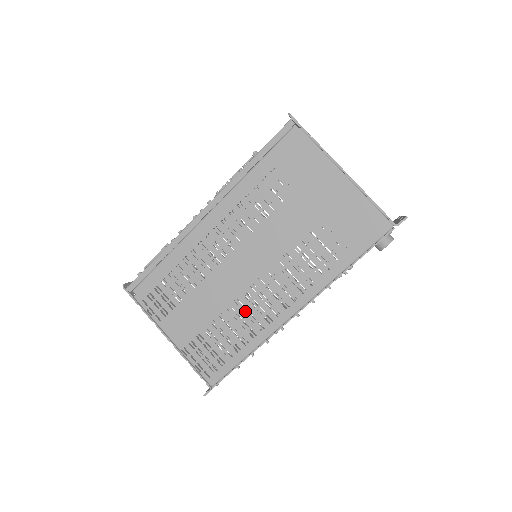
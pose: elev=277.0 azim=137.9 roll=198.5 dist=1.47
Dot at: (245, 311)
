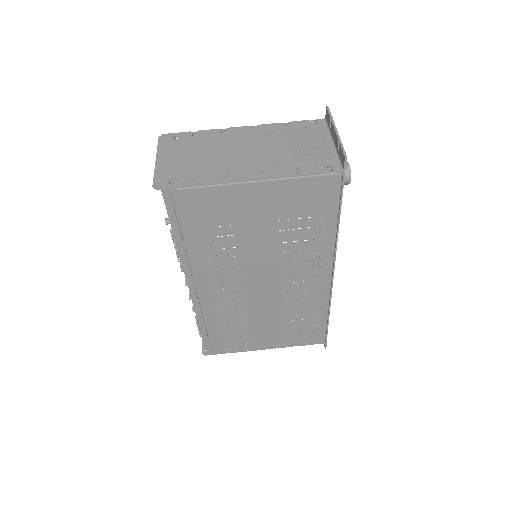
Dot at: occluded
